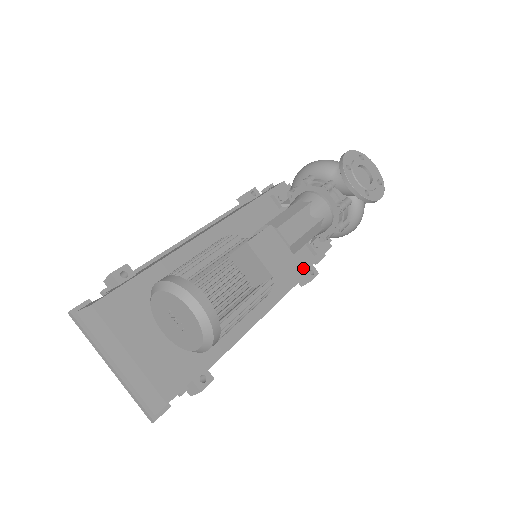
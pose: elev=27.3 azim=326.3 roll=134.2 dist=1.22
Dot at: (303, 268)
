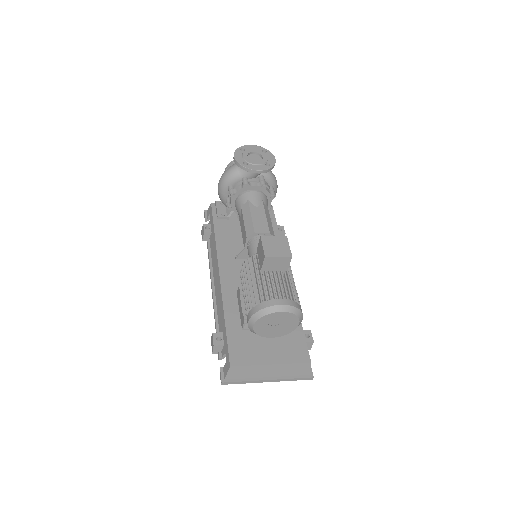
Dot at: (276, 233)
